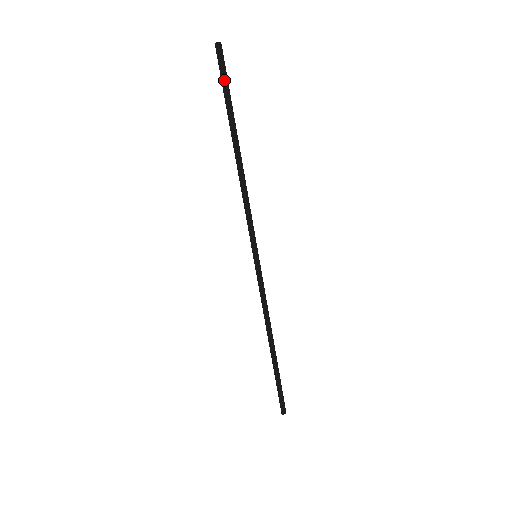
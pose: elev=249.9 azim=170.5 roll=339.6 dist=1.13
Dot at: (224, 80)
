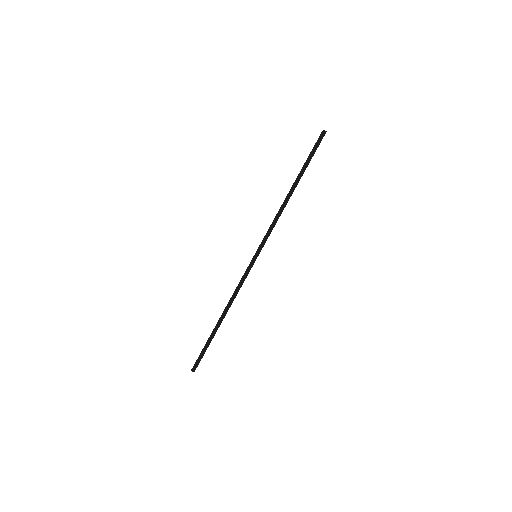
Dot at: (314, 150)
